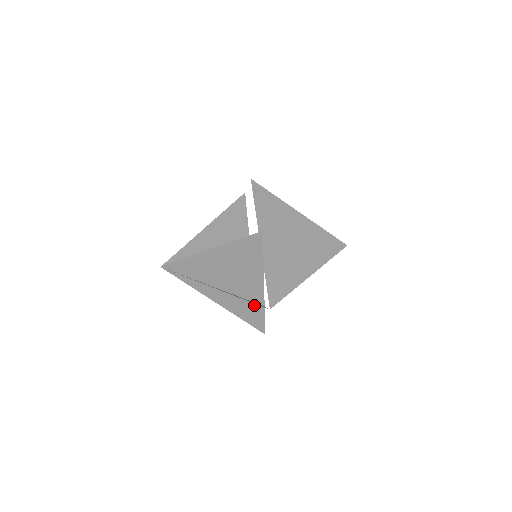
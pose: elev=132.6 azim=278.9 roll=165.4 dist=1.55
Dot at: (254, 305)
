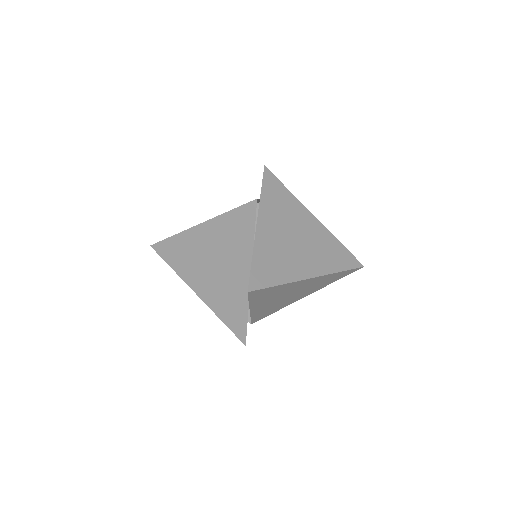
Dot at: (238, 302)
